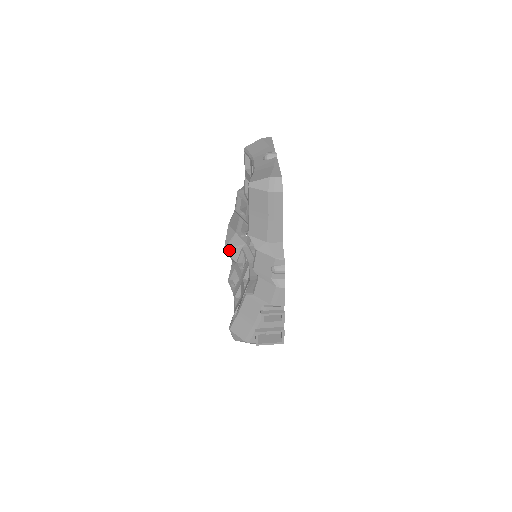
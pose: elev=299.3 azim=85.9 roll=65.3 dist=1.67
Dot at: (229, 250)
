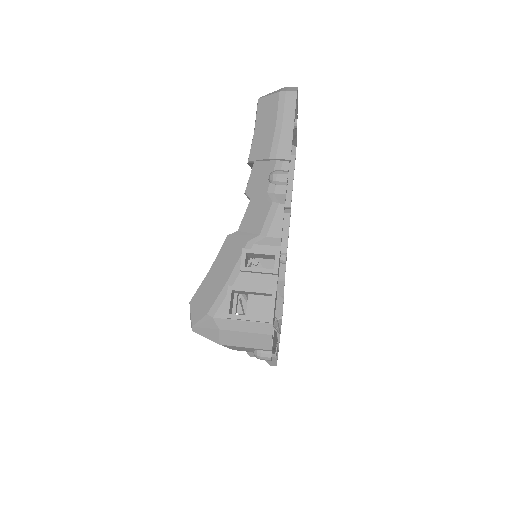
Dot at: occluded
